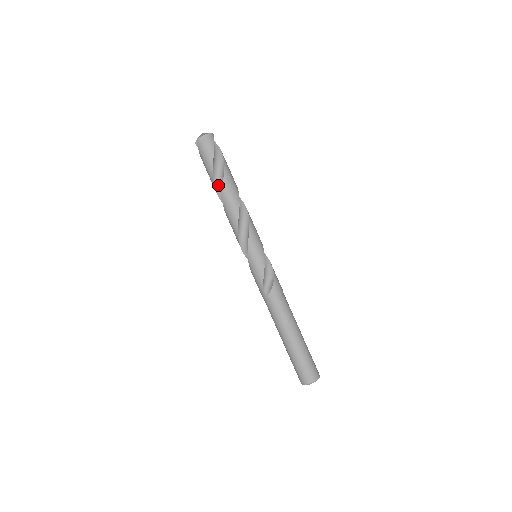
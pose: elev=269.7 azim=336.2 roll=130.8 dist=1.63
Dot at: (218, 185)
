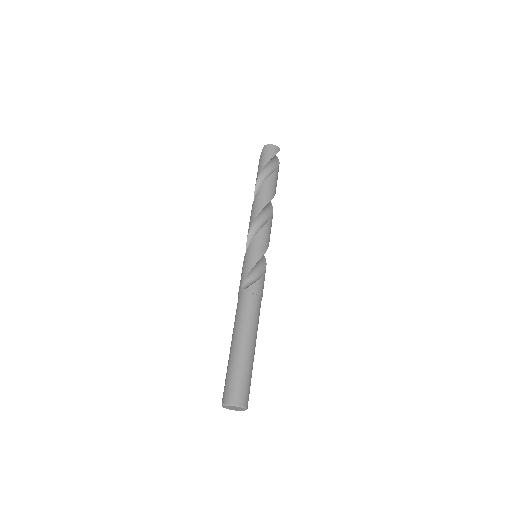
Dot at: (259, 186)
